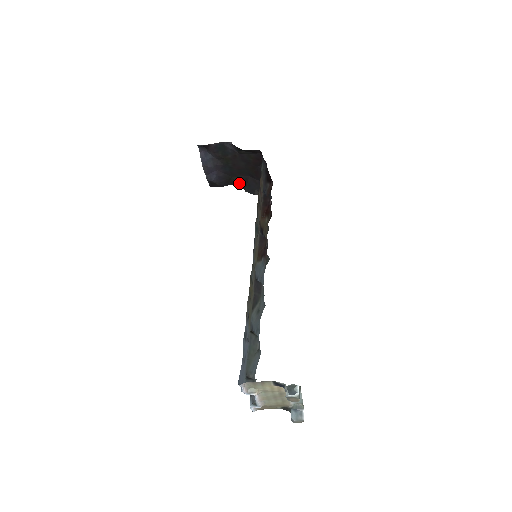
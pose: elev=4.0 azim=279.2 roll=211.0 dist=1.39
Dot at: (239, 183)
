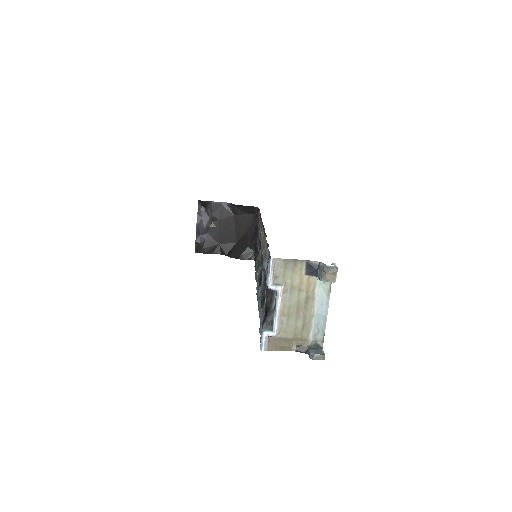
Dot at: (224, 251)
